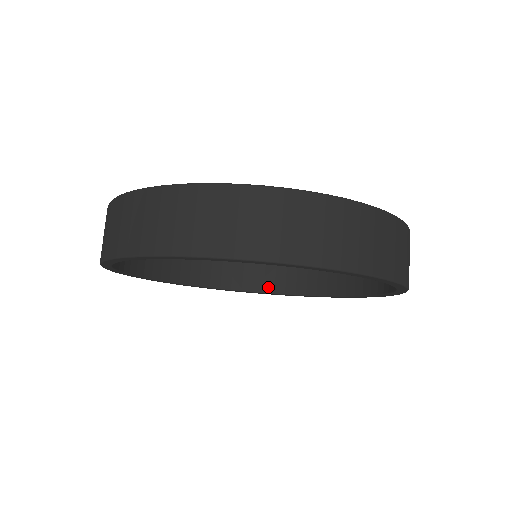
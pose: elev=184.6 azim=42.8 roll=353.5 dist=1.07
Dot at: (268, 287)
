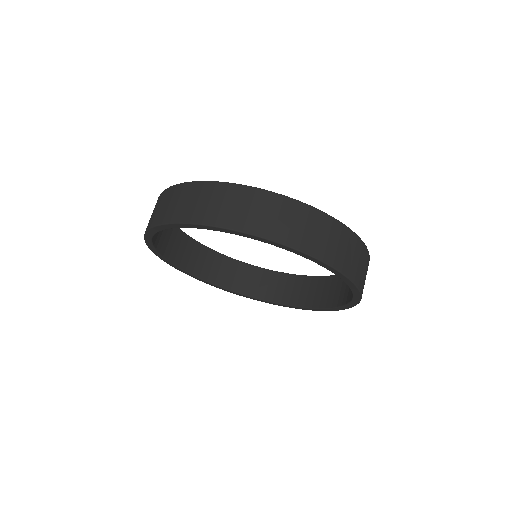
Dot at: (235, 287)
